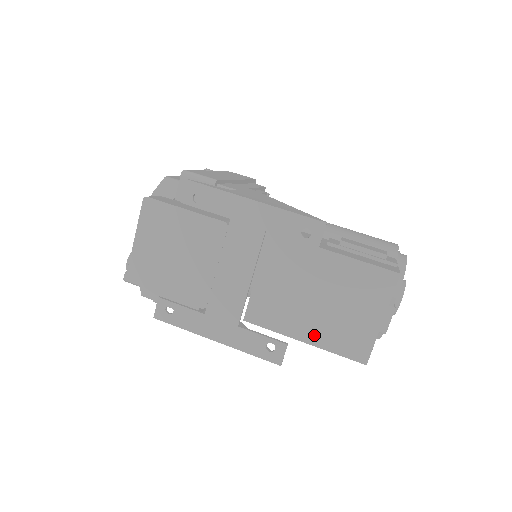
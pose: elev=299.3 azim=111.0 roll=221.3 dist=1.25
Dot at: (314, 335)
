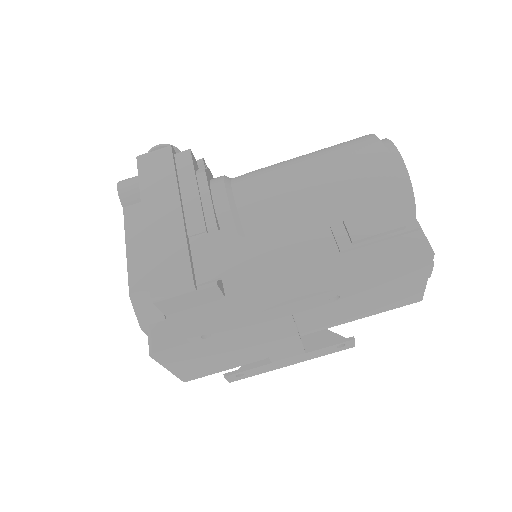
Dot at: (368, 312)
